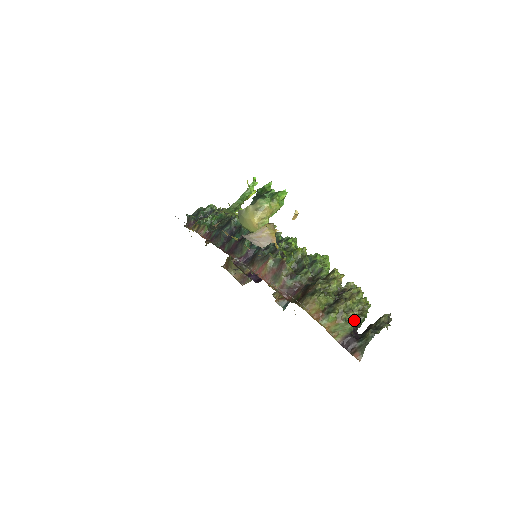
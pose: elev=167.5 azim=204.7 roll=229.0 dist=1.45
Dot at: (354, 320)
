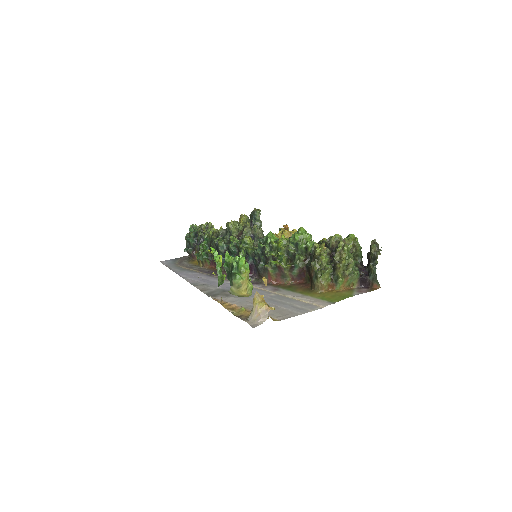
Dot at: occluded
